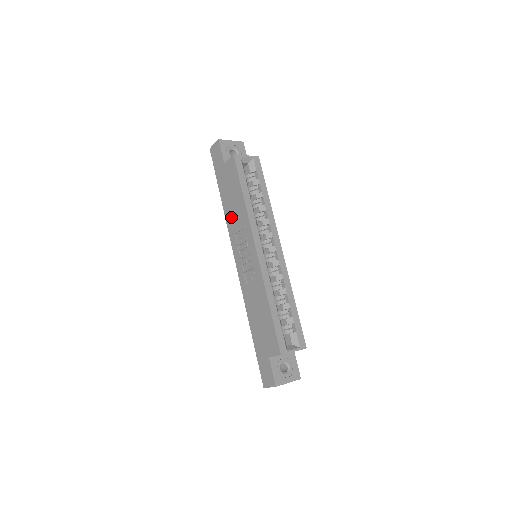
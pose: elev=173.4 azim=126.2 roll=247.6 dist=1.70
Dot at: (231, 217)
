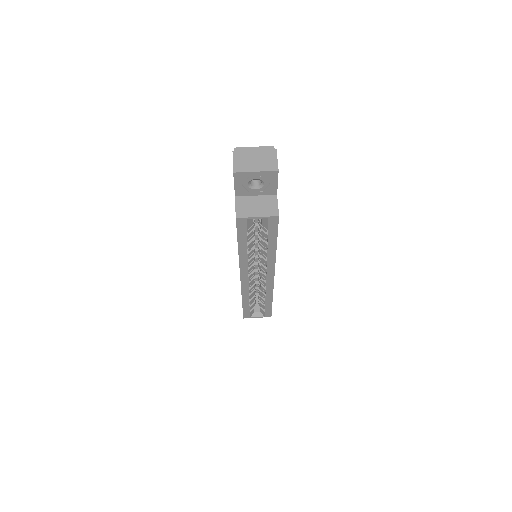
Dot at: occluded
